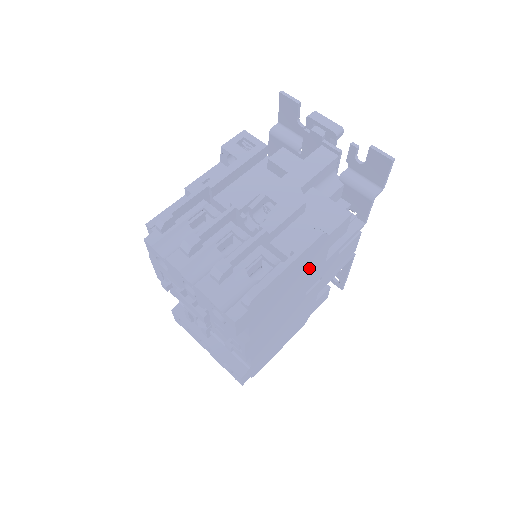
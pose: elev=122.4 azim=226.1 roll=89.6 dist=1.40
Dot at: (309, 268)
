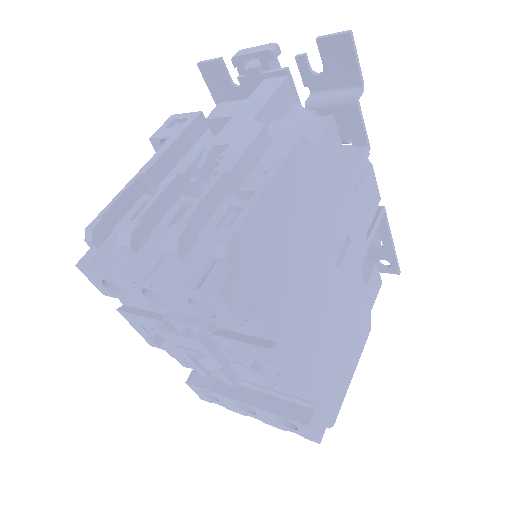
Dot at: (313, 207)
